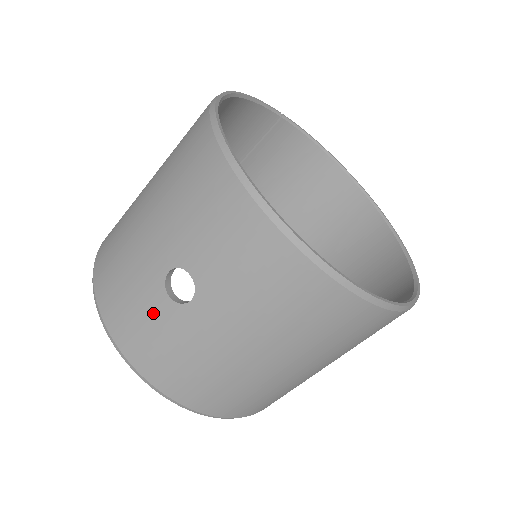
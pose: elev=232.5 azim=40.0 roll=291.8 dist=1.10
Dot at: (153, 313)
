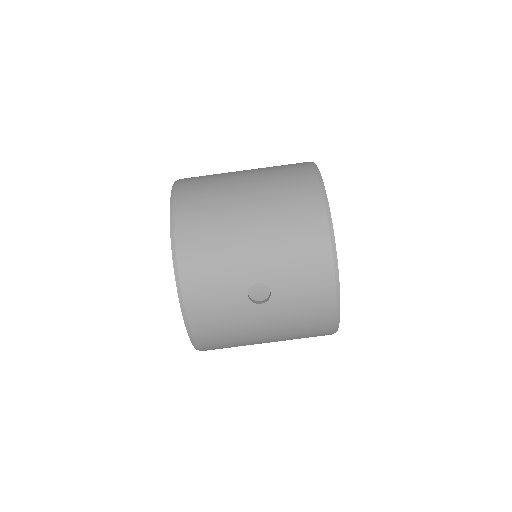
Dot at: (229, 298)
